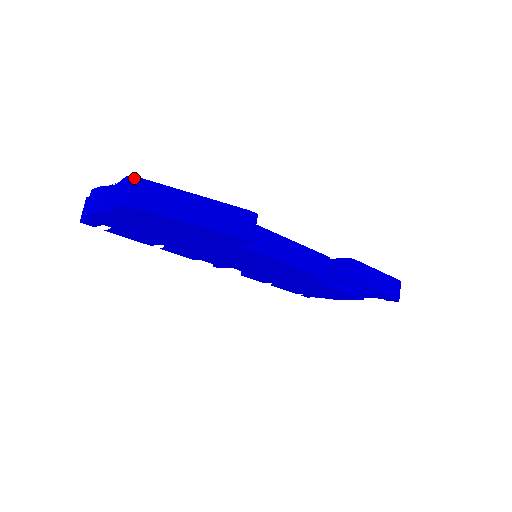
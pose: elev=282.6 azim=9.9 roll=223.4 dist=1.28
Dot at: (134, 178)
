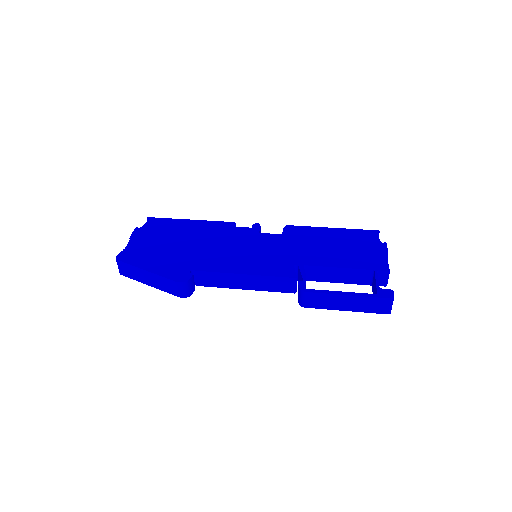
Dot at: (117, 261)
